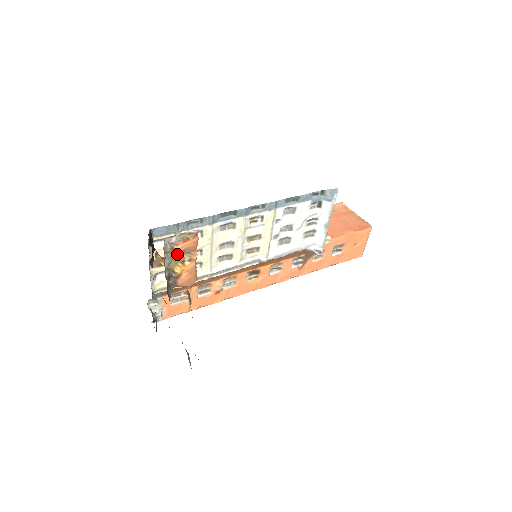
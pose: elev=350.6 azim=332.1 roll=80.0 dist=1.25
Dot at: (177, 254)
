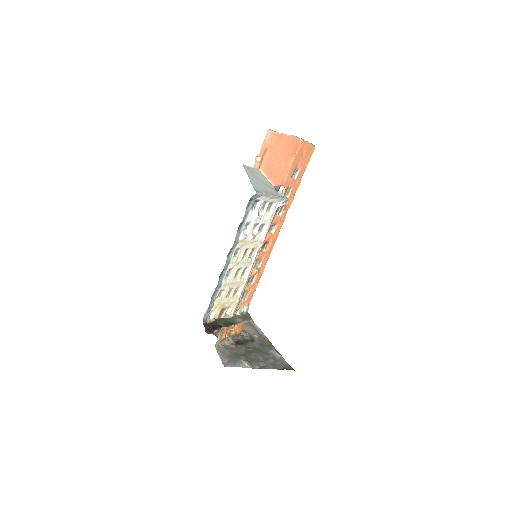
Dot at: occluded
